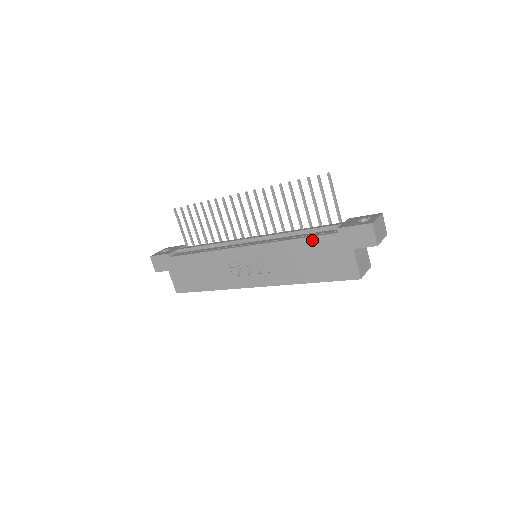
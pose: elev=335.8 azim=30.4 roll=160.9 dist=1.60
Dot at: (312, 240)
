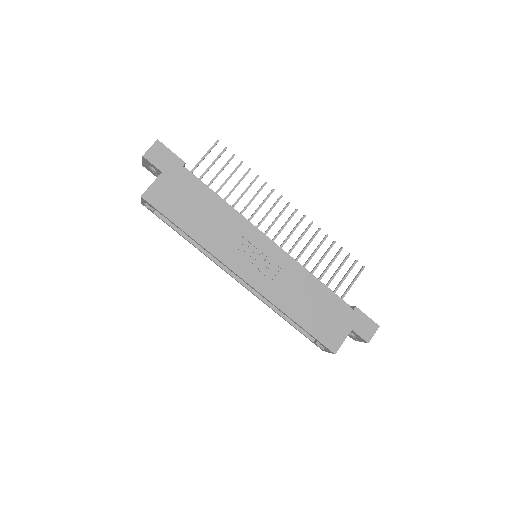
Dot at: (331, 295)
